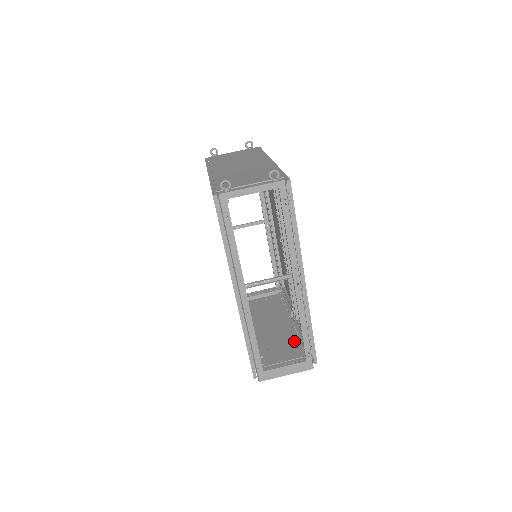
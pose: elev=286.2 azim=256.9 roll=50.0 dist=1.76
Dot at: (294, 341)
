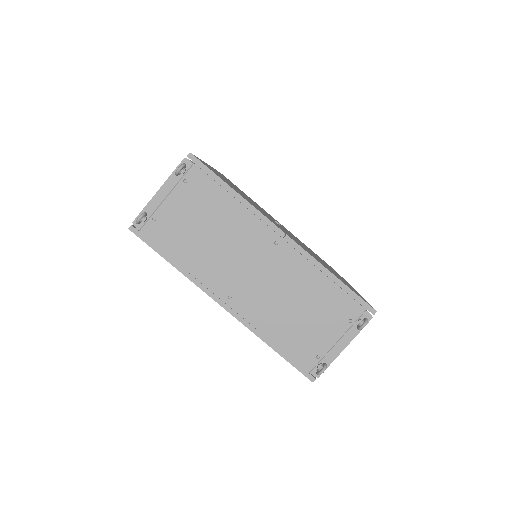
Dot at: occluded
